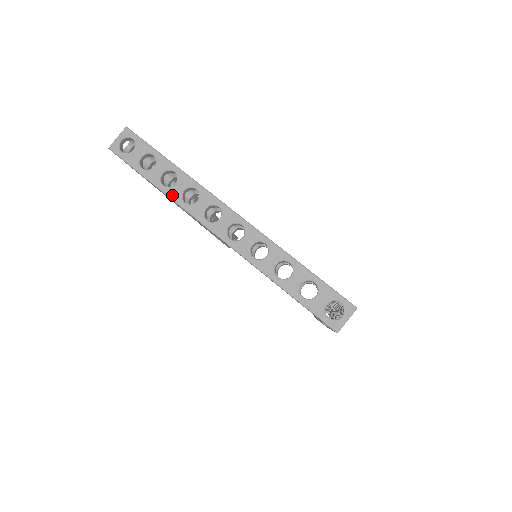
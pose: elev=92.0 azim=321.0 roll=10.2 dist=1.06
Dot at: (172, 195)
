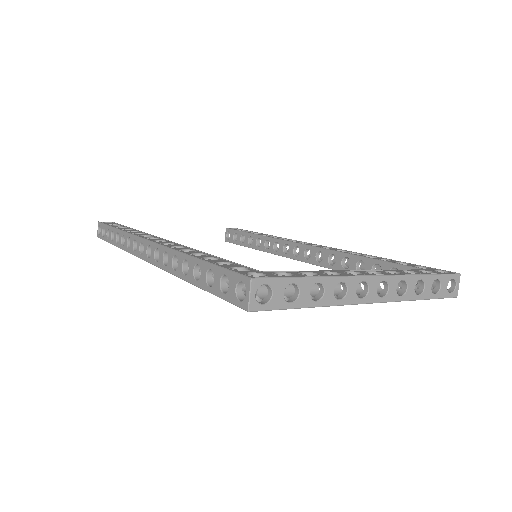
Dot at: (328, 303)
